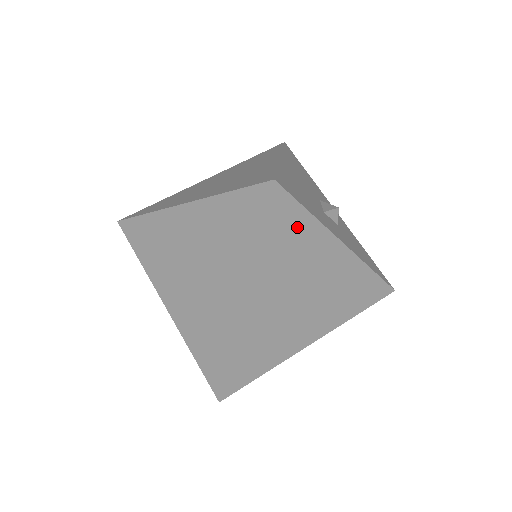
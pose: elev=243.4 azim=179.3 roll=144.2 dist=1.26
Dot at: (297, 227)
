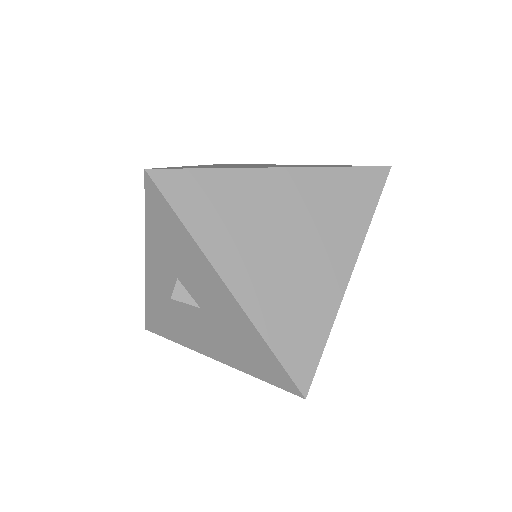
Dot at: occluded
